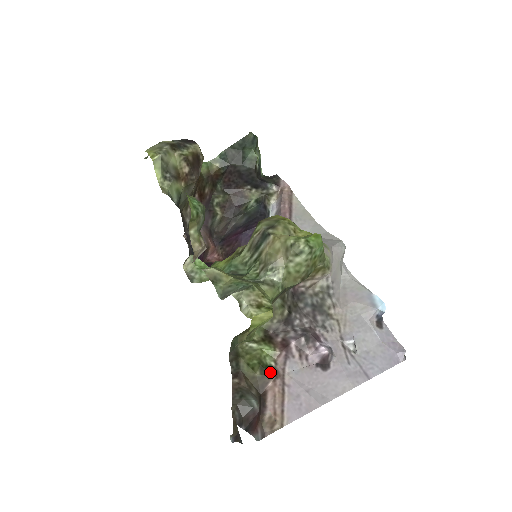
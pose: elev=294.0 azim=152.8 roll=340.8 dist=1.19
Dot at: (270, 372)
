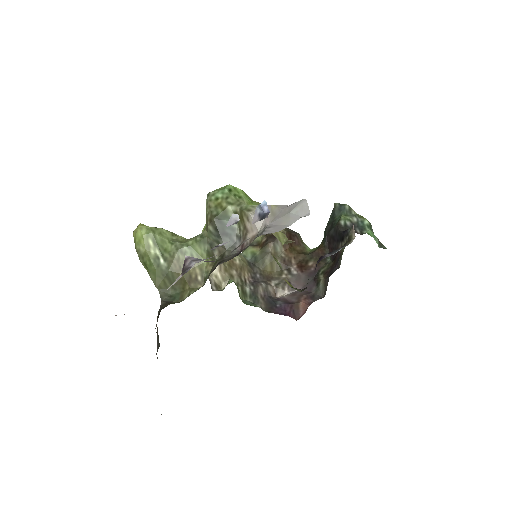
Dot at: occluded
